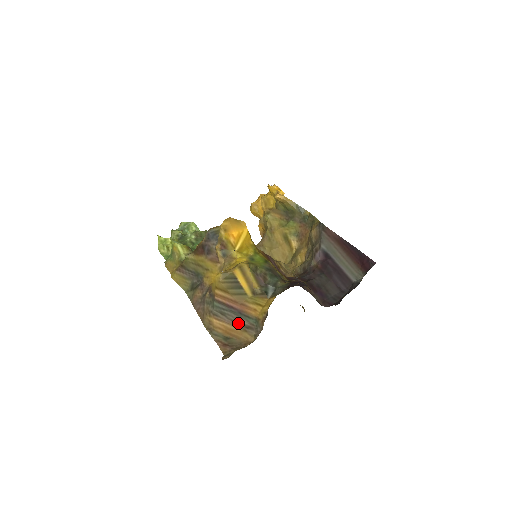
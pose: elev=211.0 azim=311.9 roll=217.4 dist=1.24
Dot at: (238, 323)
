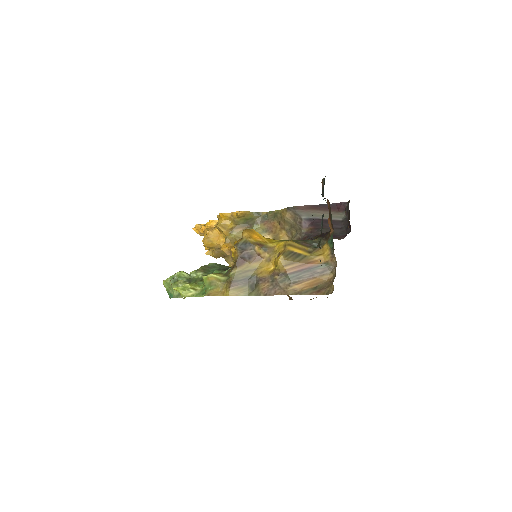
Dot at: (314, 275)
